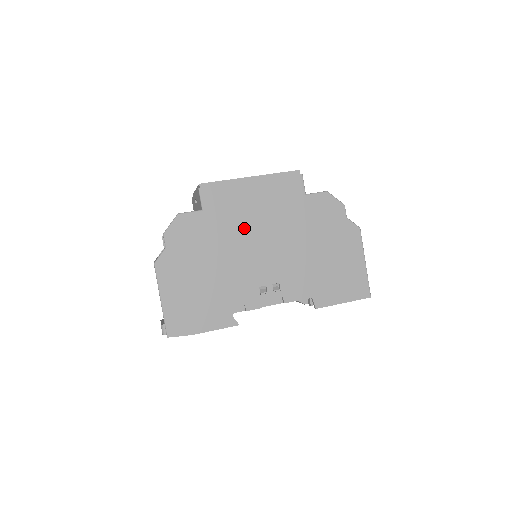
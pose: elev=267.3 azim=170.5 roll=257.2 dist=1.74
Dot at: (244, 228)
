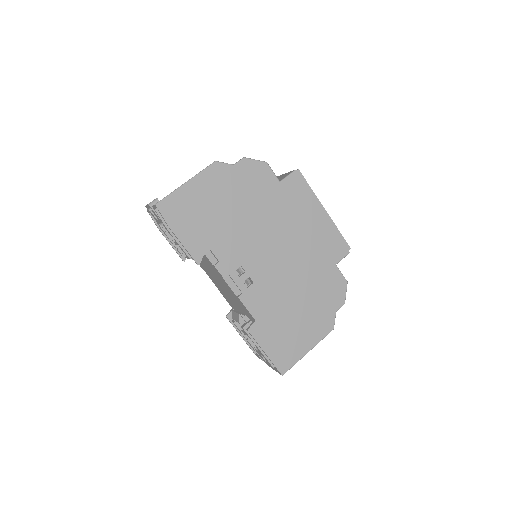
Dot at: (283, 225)
